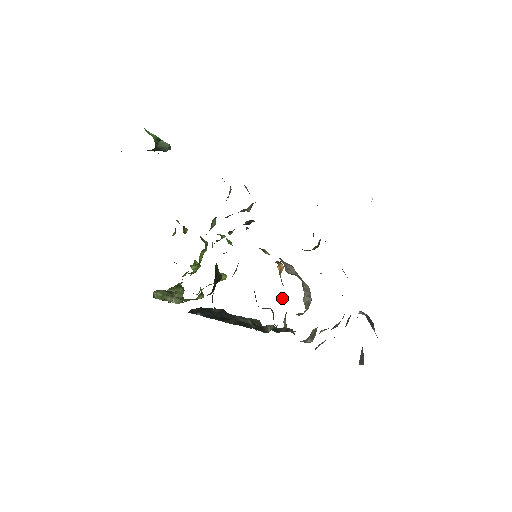
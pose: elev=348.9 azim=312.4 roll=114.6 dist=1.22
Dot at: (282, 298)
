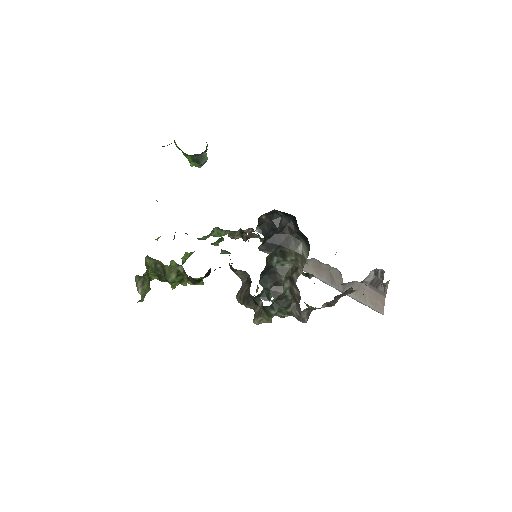
Dot at: occluded
